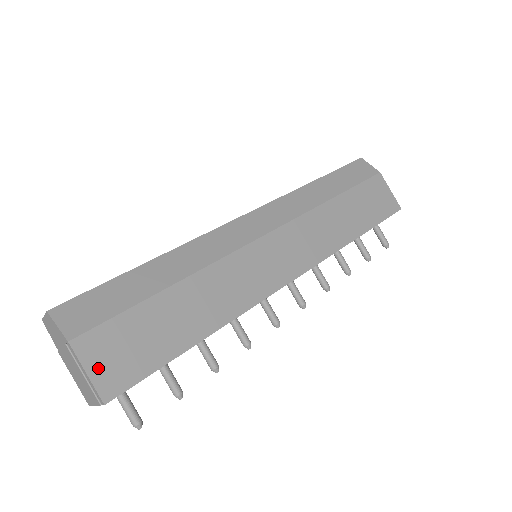
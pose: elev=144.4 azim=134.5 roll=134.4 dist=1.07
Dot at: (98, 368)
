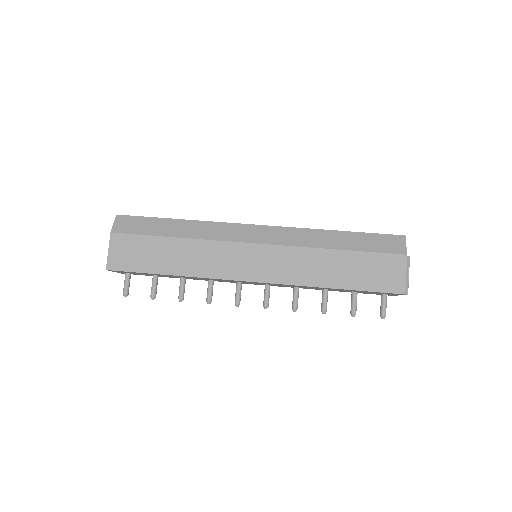
Dot at: (114, 252)
